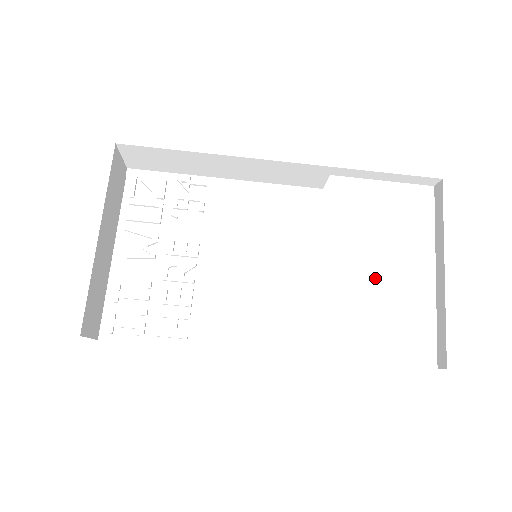
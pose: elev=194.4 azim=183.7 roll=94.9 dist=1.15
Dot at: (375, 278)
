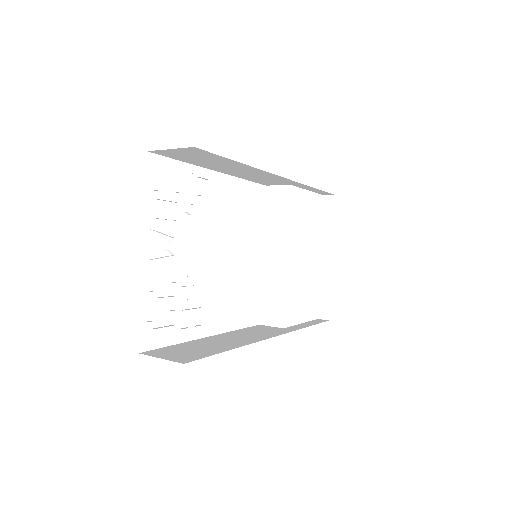
Dot at: (303, 265)
